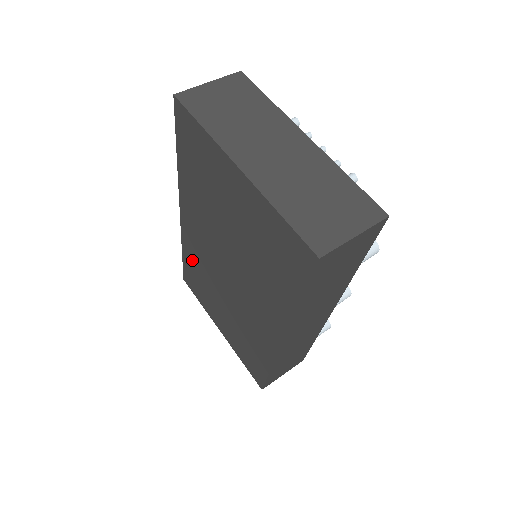
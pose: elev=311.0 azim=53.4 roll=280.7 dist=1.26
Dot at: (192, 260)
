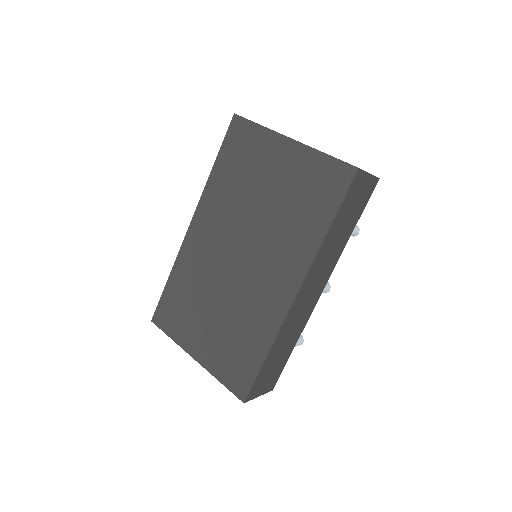
Dot at: (183, 277)
